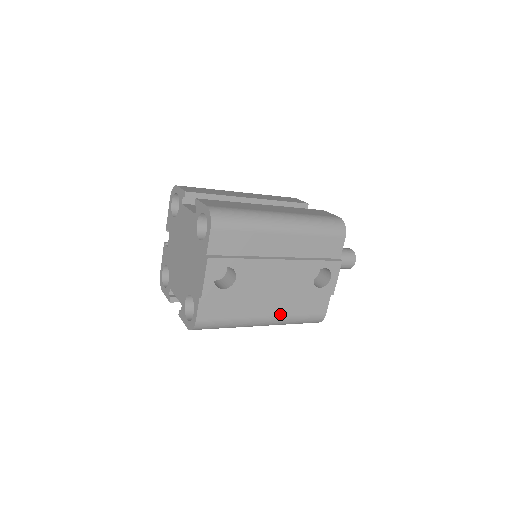
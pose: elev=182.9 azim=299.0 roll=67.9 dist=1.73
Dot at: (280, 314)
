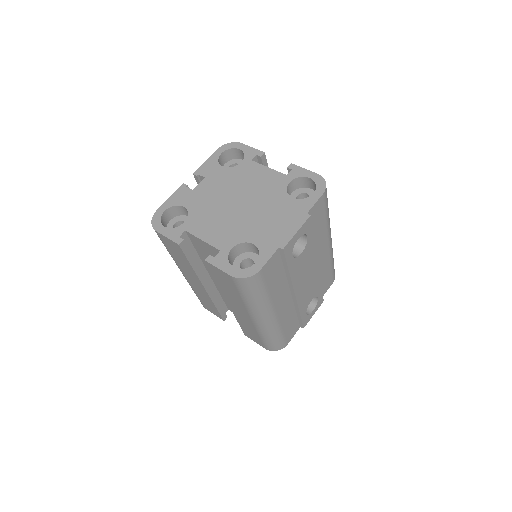
Dot at: (280, 318)
